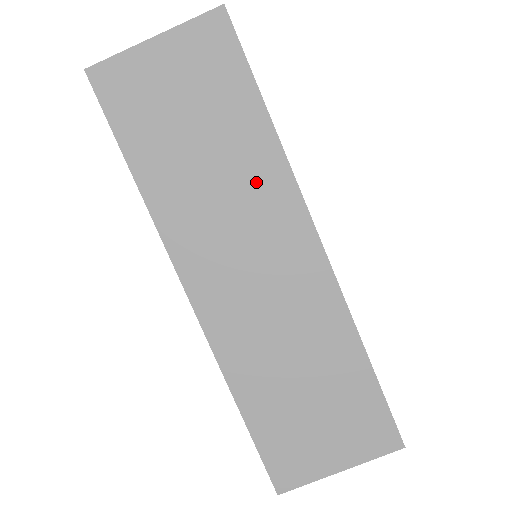
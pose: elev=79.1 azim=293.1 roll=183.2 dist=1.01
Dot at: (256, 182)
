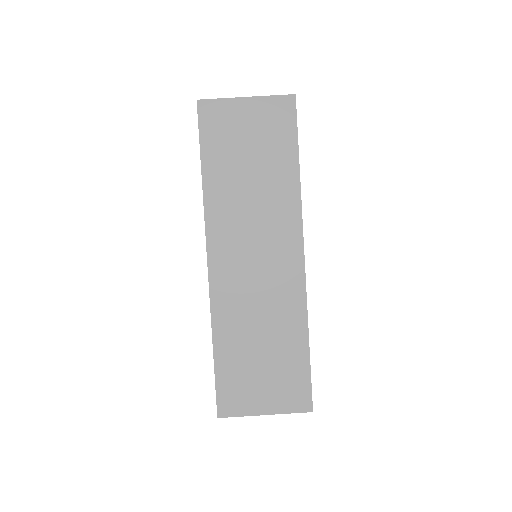
Dot at: (277, 205)
